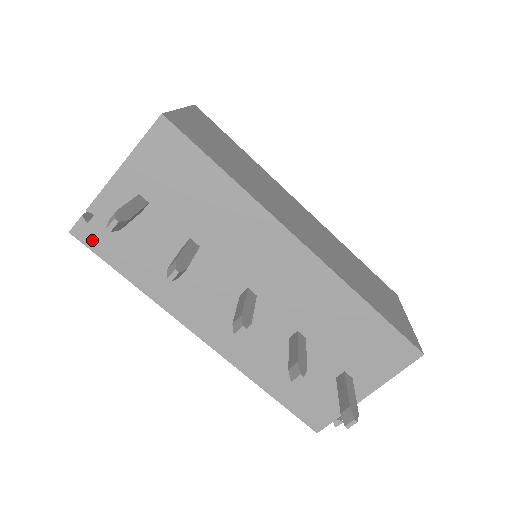
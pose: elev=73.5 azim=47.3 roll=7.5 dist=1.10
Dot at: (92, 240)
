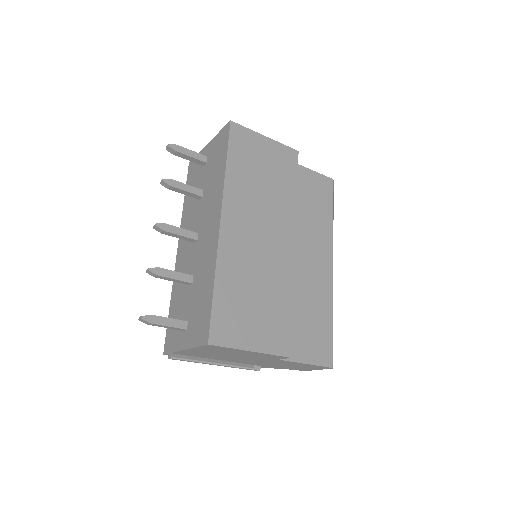
Dot at: (190, 171)
